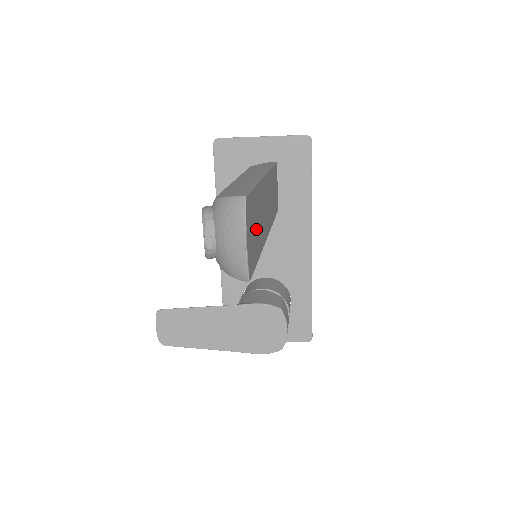
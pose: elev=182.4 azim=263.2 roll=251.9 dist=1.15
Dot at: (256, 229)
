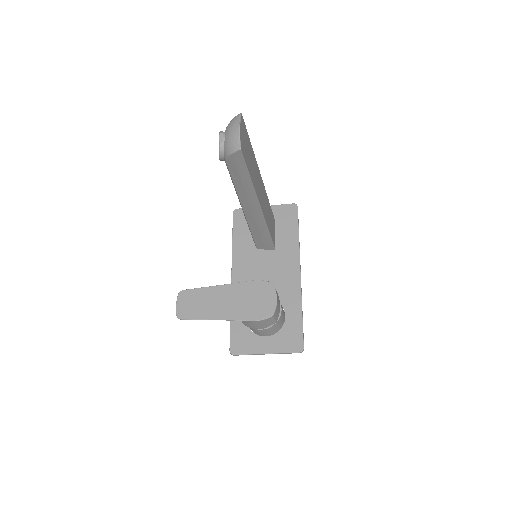
Dot at: (249, 155)
